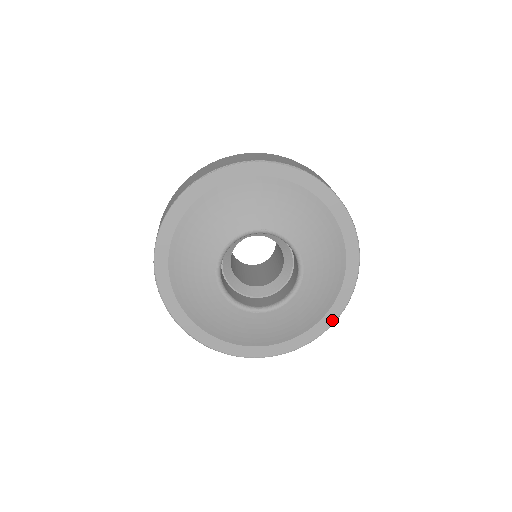
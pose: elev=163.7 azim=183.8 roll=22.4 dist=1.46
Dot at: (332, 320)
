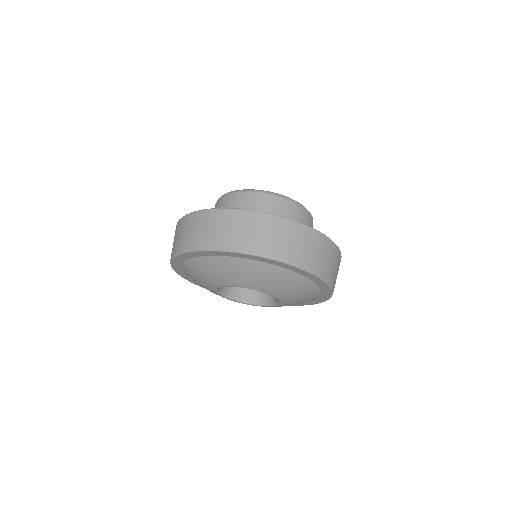
Dot at: (326, 298)
